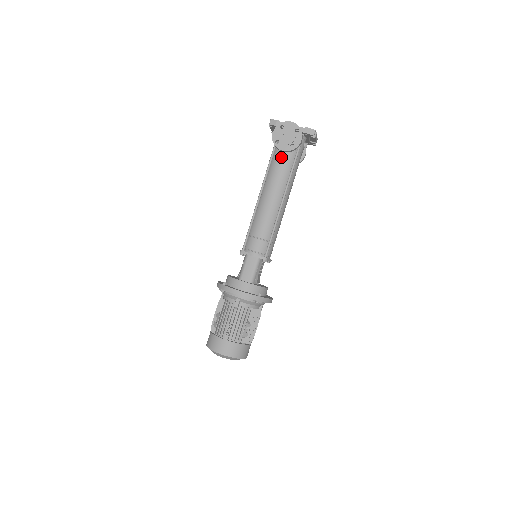
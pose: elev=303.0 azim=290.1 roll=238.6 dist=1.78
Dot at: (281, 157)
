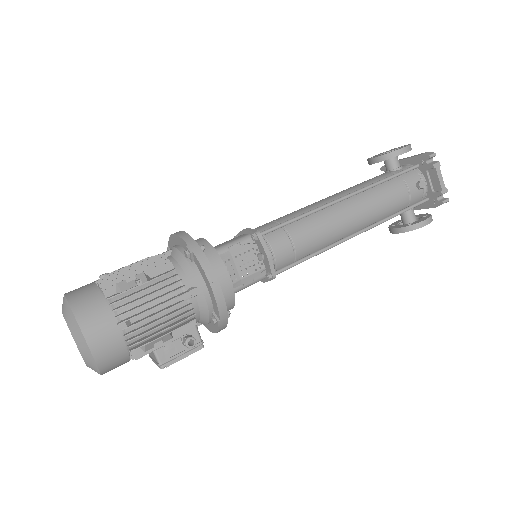
Dot at: (372, 178)
